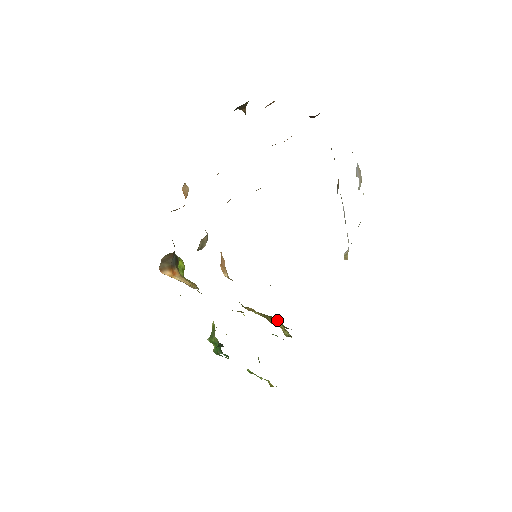
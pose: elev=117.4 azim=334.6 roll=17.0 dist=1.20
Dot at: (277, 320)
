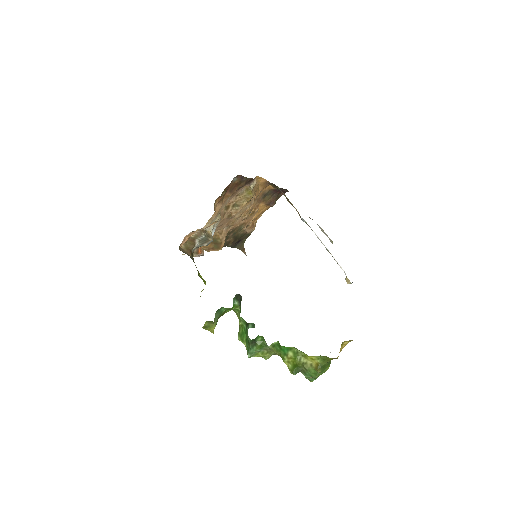
Dot at: occluded
